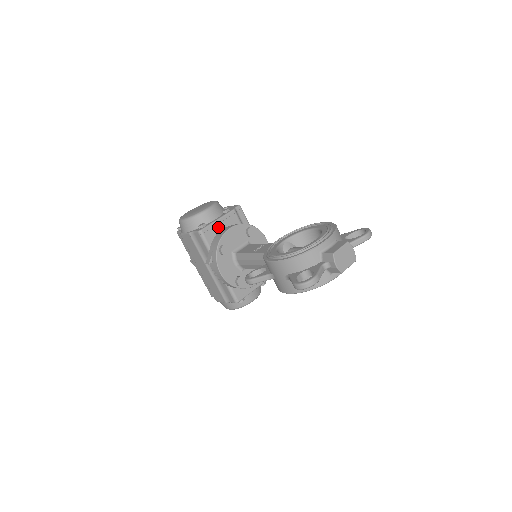
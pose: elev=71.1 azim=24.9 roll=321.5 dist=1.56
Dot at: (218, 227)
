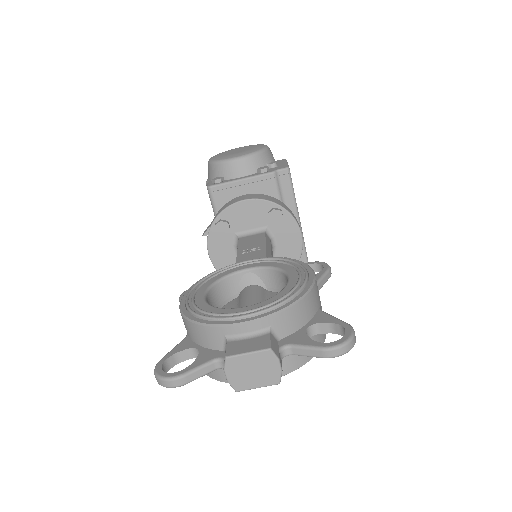
Dot at: (238, 190)
